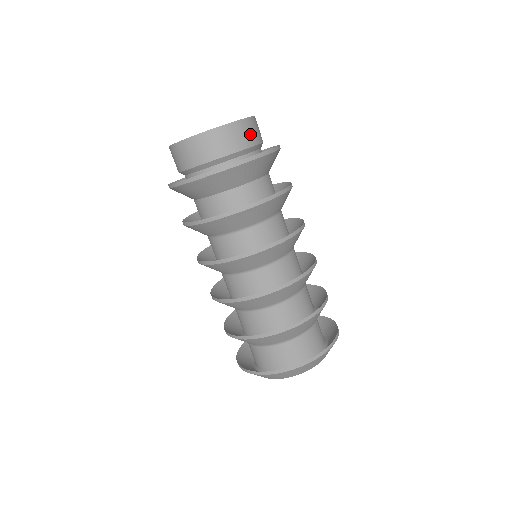
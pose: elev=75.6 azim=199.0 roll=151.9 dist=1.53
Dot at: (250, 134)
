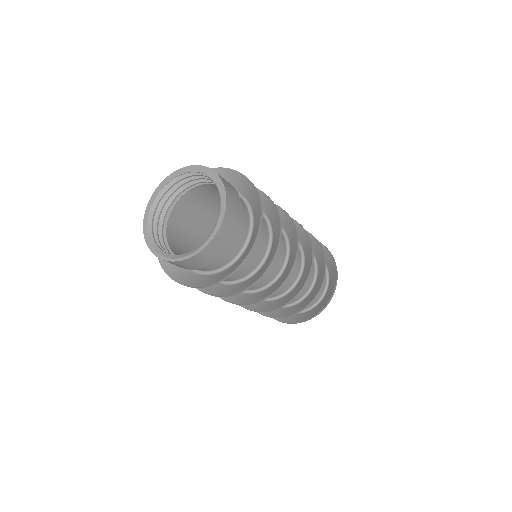
Dot at: (224, 242)
